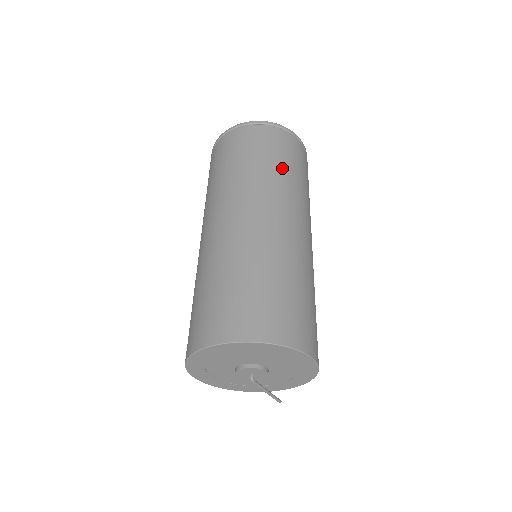
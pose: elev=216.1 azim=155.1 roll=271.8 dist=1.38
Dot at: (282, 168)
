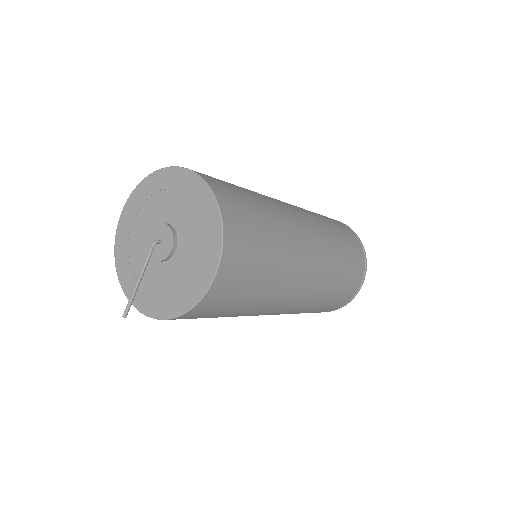
Dot at: (342, 249)
